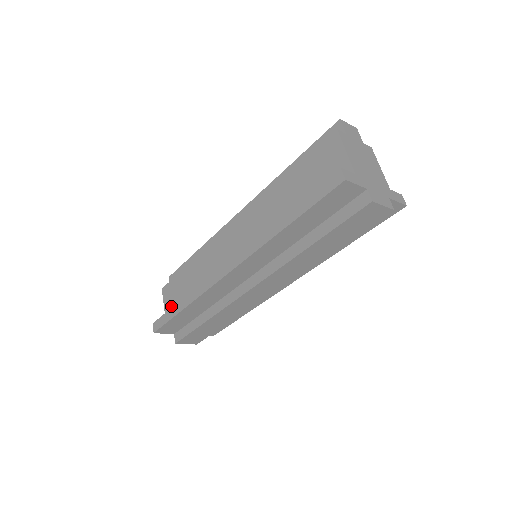
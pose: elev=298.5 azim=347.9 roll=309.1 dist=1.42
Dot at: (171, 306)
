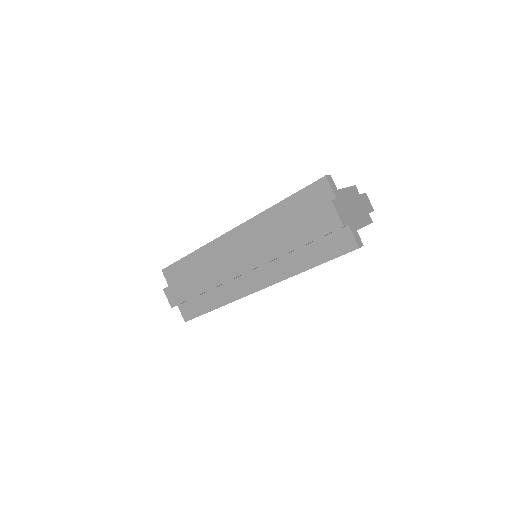
Dot at: occluded
